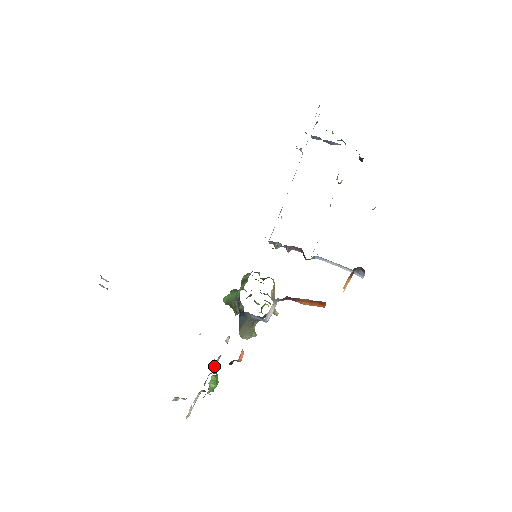
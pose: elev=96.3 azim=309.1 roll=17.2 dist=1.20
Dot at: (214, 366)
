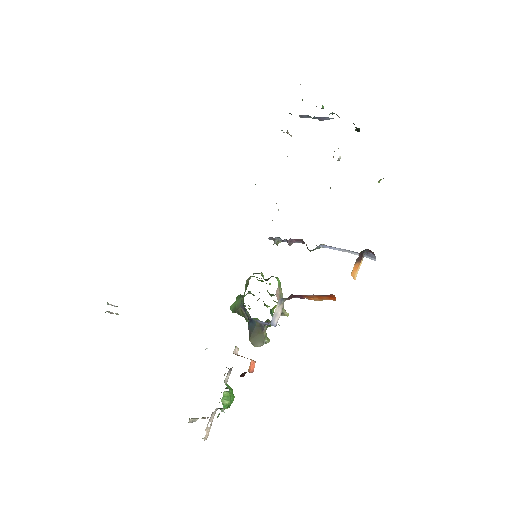
Dot at: (226, 381)
